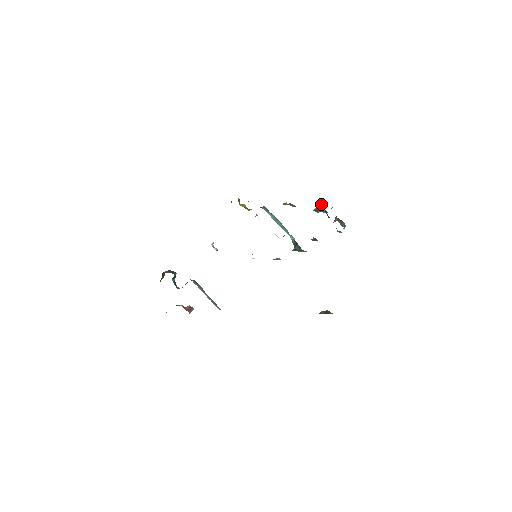
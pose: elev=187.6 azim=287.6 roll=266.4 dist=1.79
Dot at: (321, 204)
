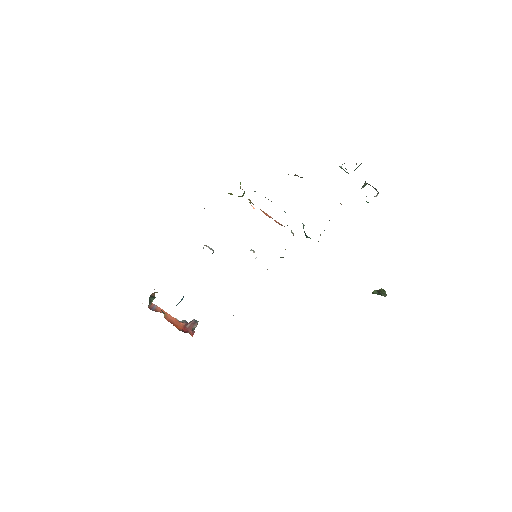
Dot at: occluded
